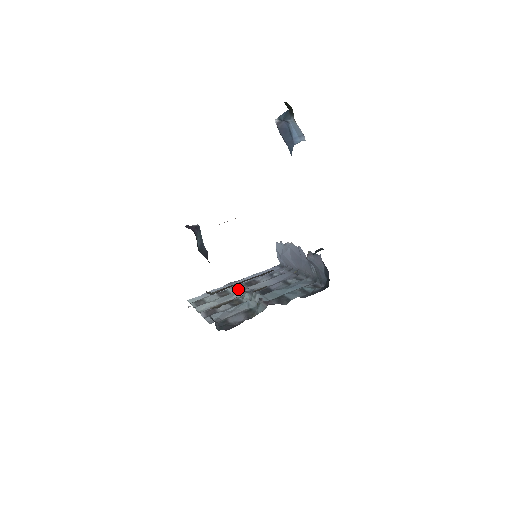
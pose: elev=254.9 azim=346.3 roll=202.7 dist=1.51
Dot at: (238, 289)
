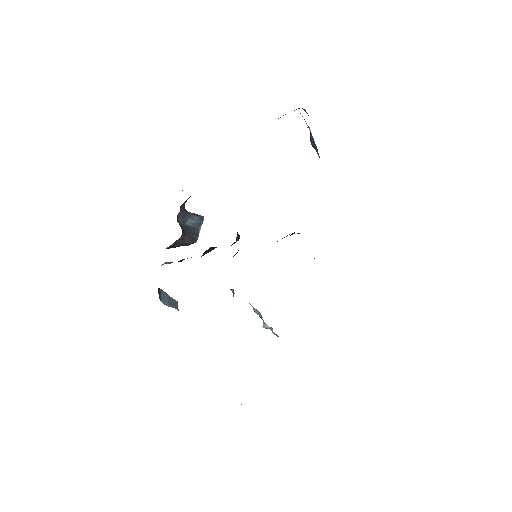
Dot at: occluded
